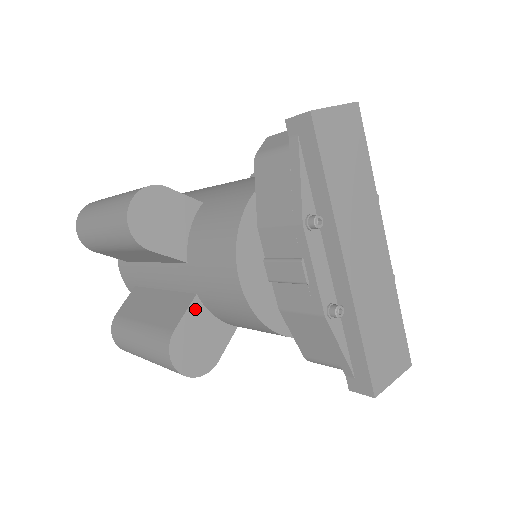
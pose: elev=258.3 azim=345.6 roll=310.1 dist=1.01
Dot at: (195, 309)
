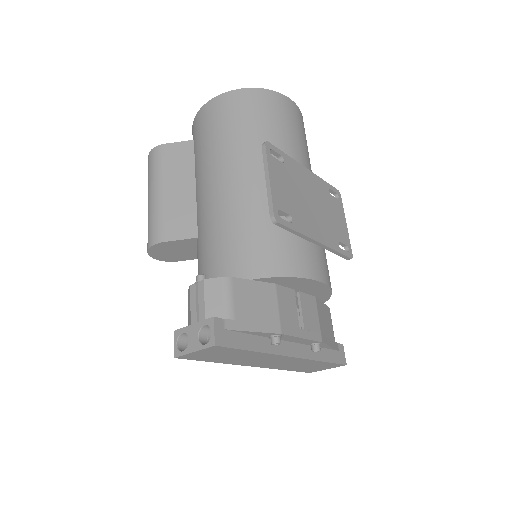
Dot at: occluded
